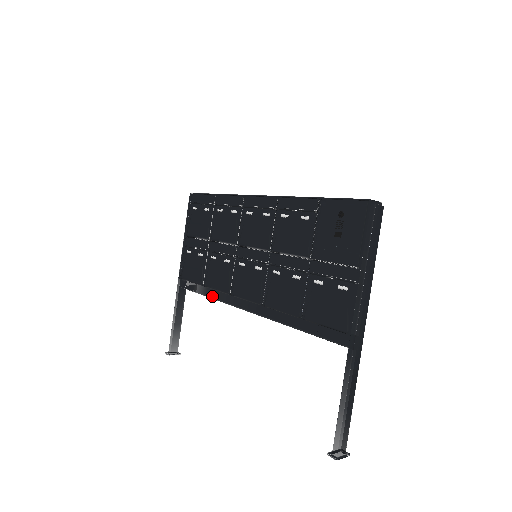
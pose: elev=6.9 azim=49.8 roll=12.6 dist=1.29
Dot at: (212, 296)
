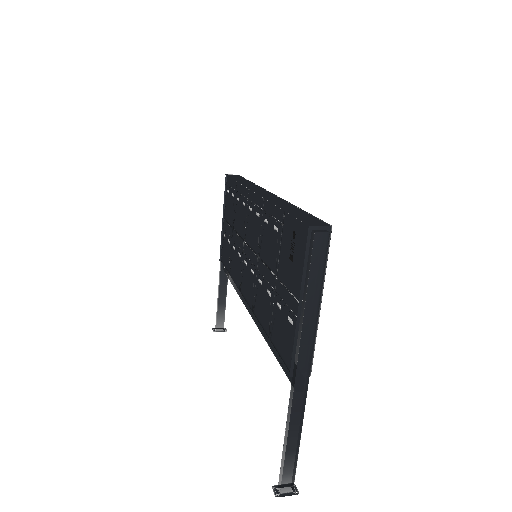
Dot at: (234, 286)
